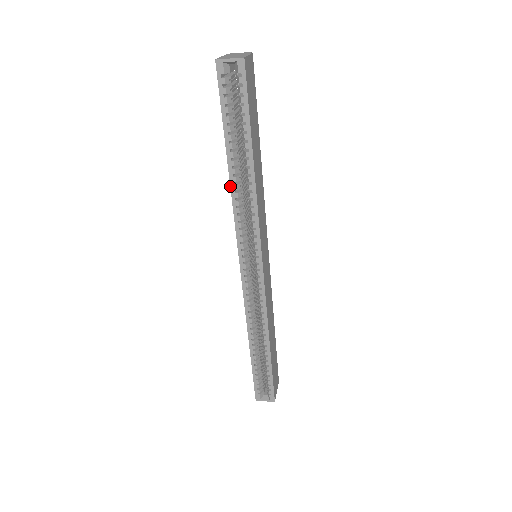
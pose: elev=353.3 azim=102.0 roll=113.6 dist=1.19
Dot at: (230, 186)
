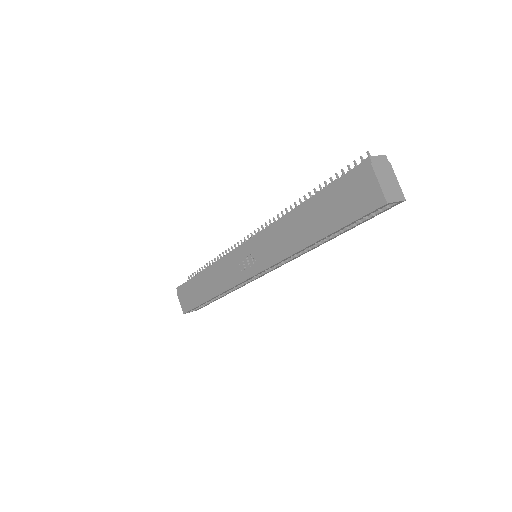
Dot at: (301, 250)
